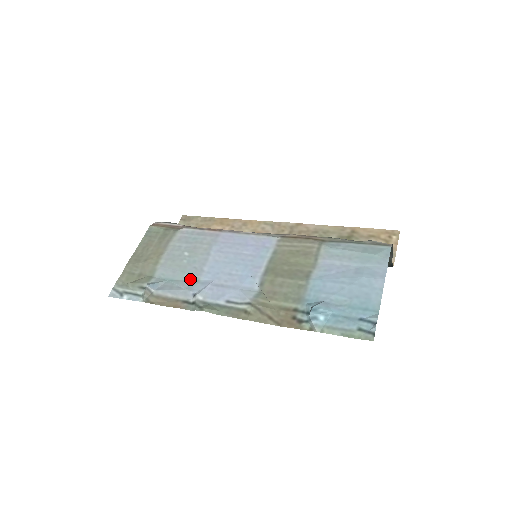
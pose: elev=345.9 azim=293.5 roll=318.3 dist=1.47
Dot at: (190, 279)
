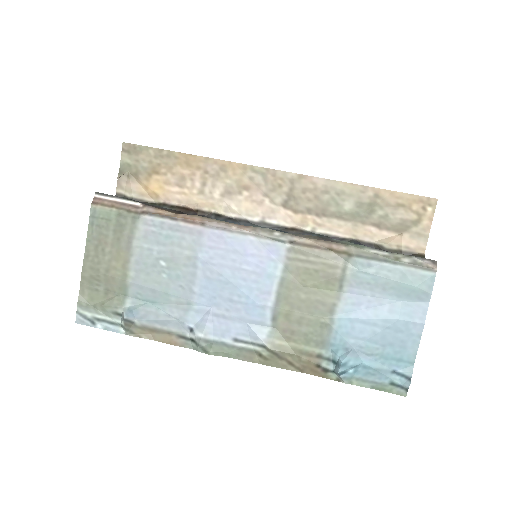
Dot at: (179, 303)
